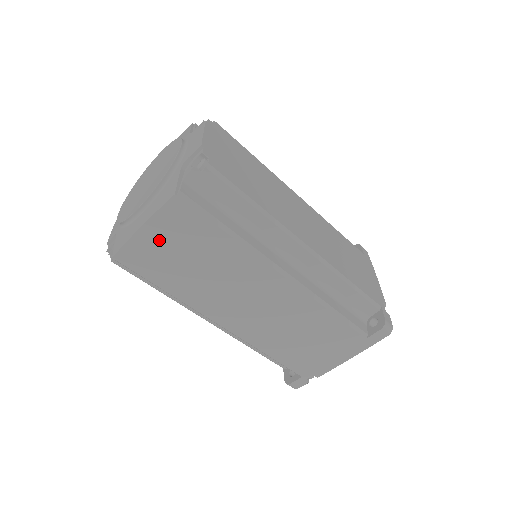
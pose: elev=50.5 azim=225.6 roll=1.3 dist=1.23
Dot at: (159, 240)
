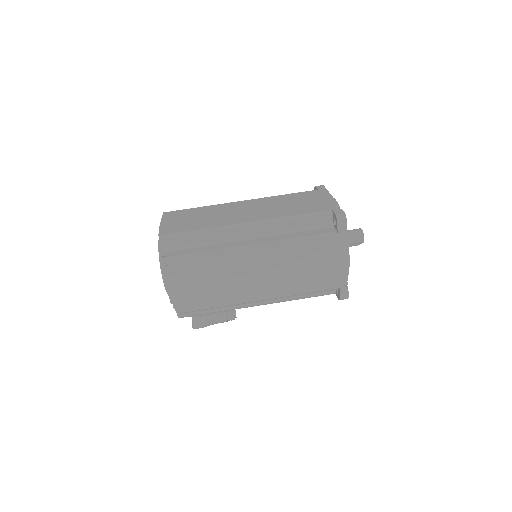
Dot at: (173, 221)
